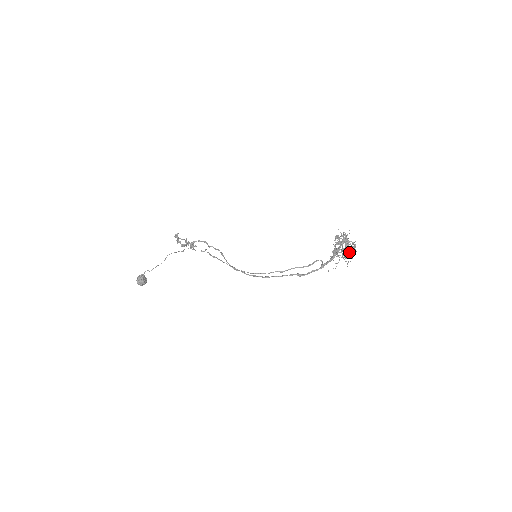
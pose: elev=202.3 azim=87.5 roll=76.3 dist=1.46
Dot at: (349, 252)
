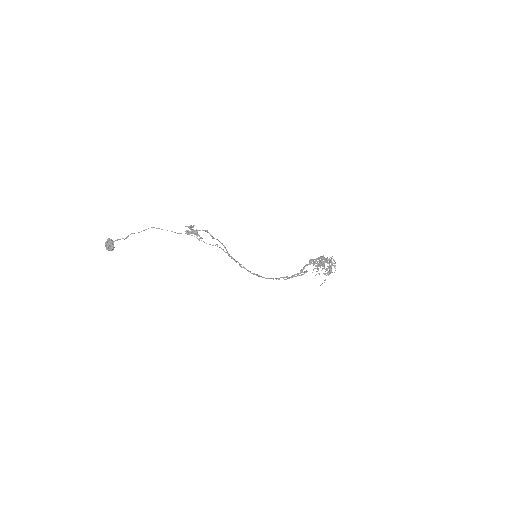
Dot at: (330, 271)
